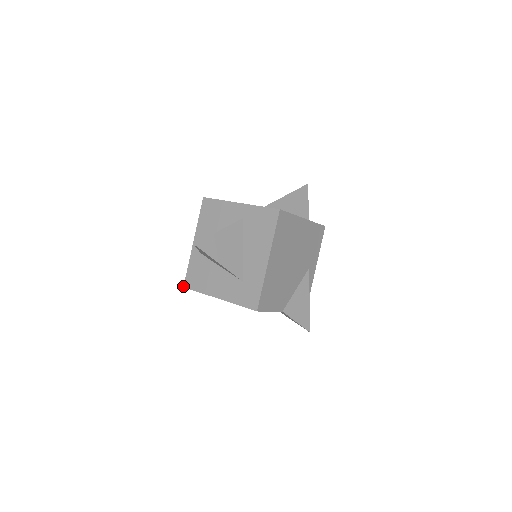
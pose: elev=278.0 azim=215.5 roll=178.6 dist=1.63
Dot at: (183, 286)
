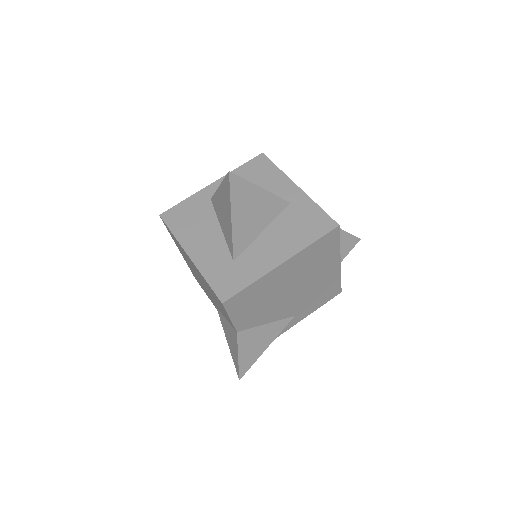
Dot at: (160, 214)
